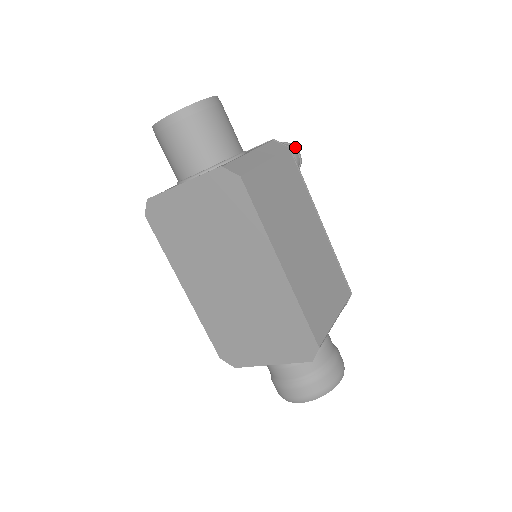
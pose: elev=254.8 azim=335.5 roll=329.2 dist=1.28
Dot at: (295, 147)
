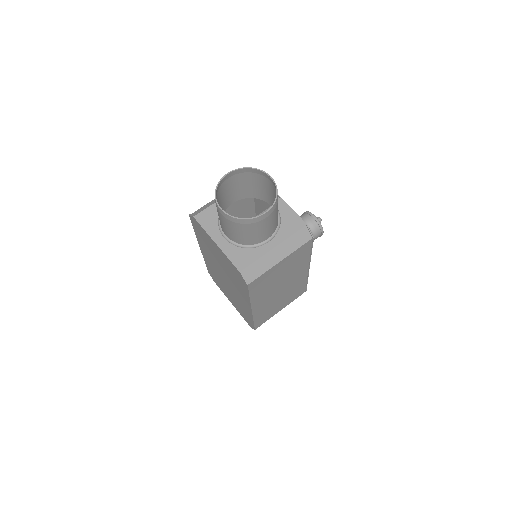
Dot at: (322, 230)
